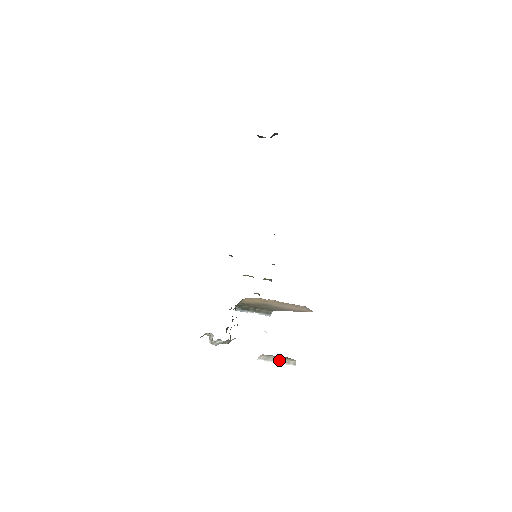
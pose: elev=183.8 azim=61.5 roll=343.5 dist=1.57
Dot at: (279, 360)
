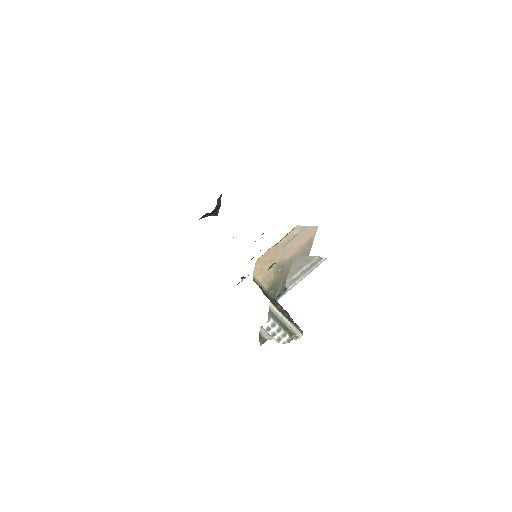
Dot at: (305, 271)
